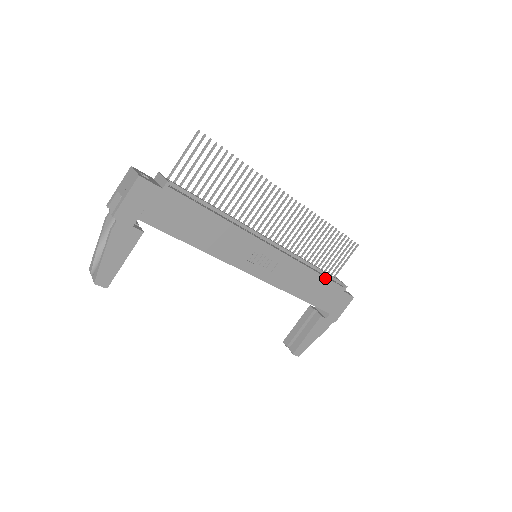
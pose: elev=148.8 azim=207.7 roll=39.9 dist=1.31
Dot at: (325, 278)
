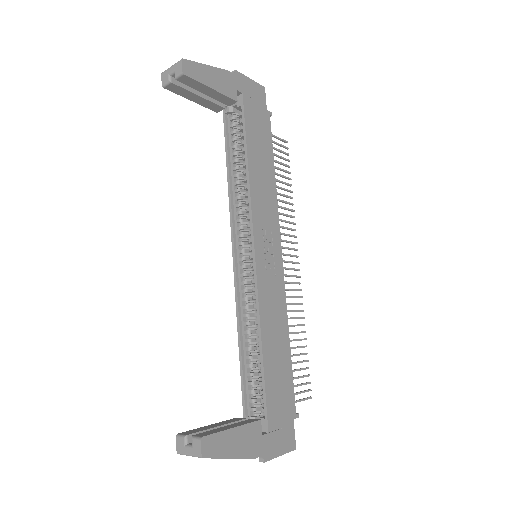
Dot at: (290, 365)
